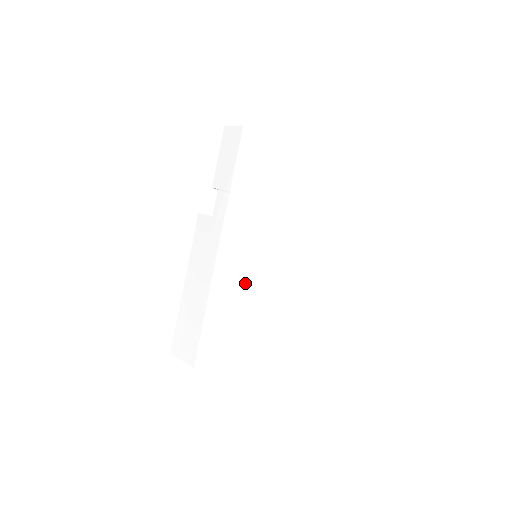
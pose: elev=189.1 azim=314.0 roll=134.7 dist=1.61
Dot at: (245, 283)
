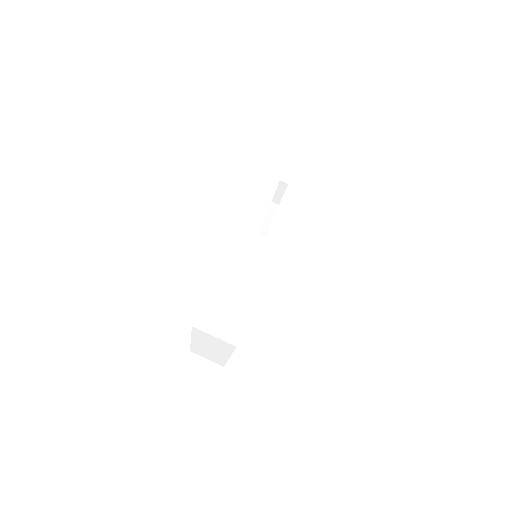
Dot at: occluded
